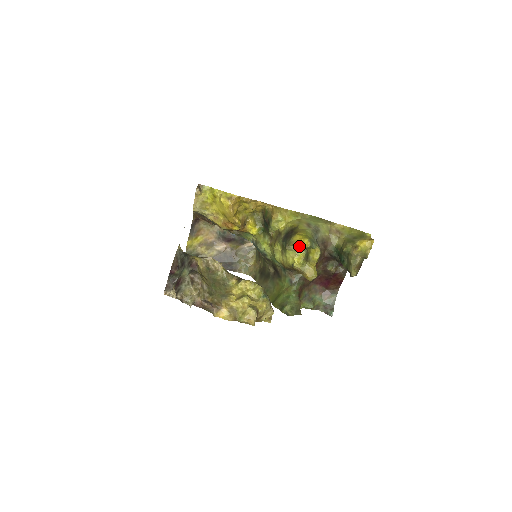
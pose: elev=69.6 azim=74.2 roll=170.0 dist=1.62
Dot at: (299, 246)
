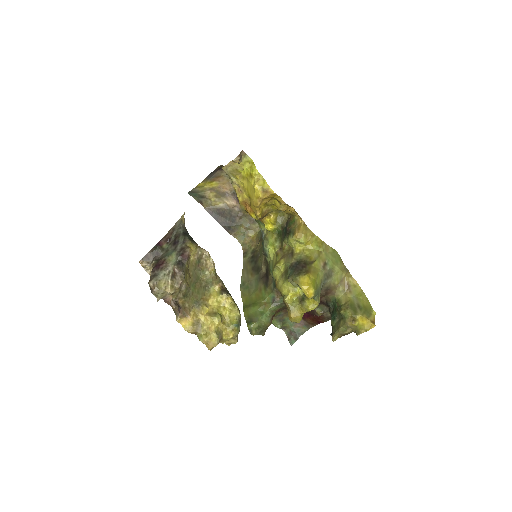
Dot at: (301, 289)
